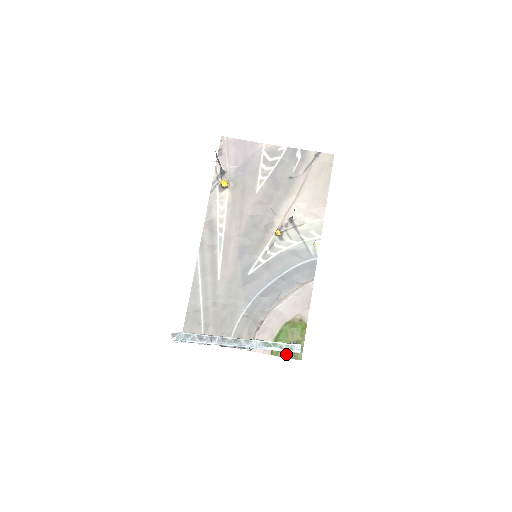
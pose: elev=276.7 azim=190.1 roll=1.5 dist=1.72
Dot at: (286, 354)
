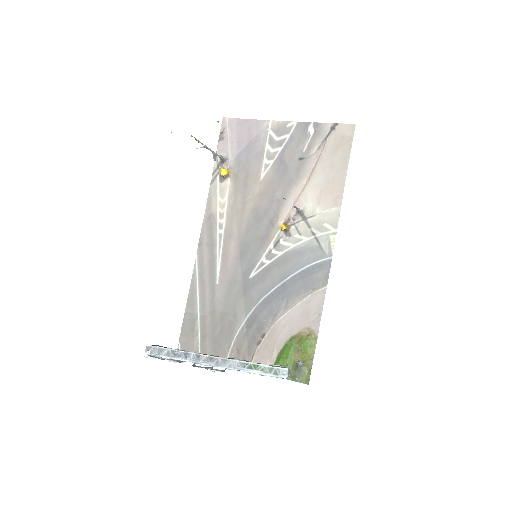
Dot at: (290, 376)
